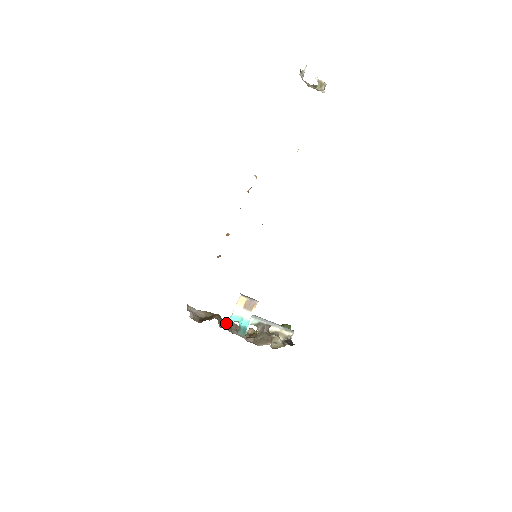
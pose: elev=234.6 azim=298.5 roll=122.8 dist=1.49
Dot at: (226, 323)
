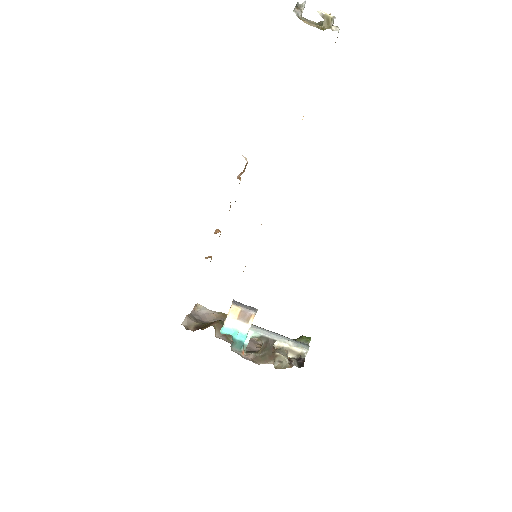
Dot at: occluded
